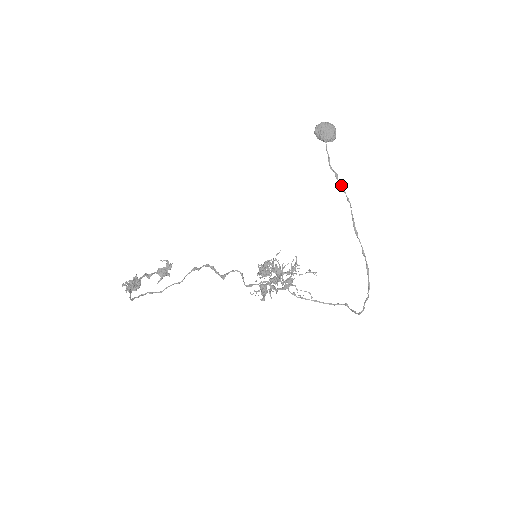
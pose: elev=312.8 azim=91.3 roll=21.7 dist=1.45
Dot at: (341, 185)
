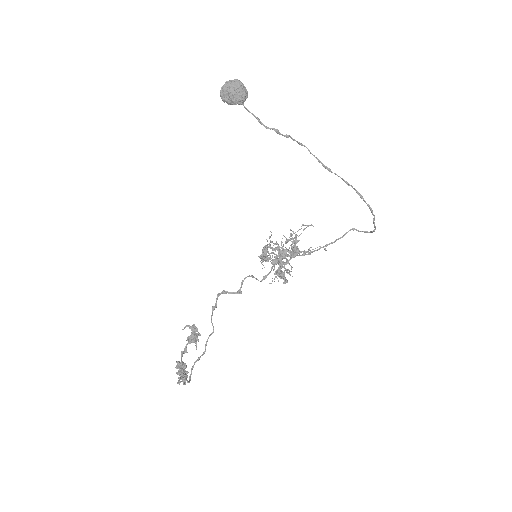
Dot at: (287, 137)
